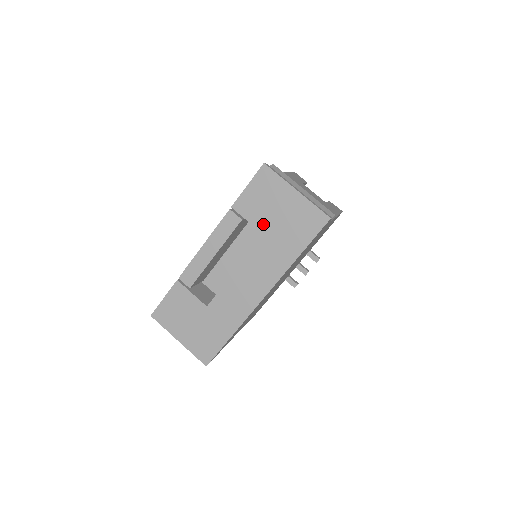
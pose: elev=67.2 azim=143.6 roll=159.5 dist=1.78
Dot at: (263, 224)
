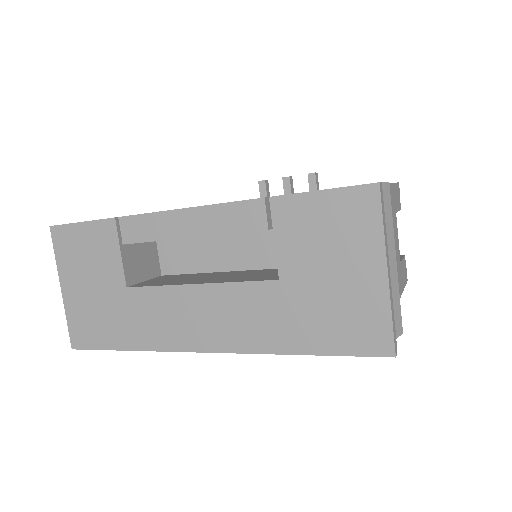
Dot at: (292, 266)
